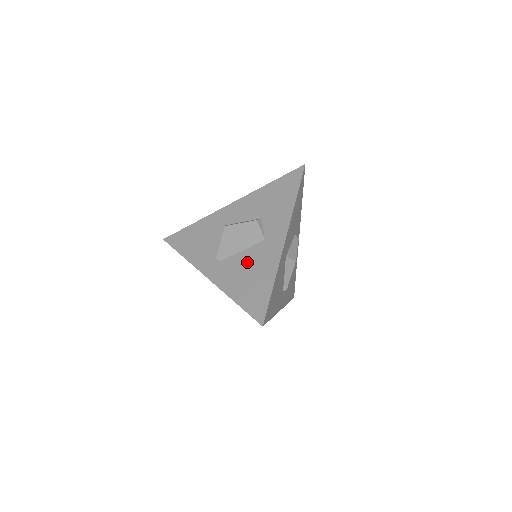
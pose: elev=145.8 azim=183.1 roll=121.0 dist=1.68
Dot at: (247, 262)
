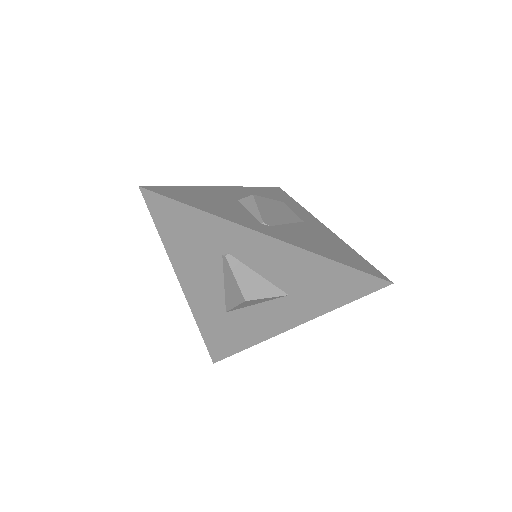
Dot at: (307, 233)
